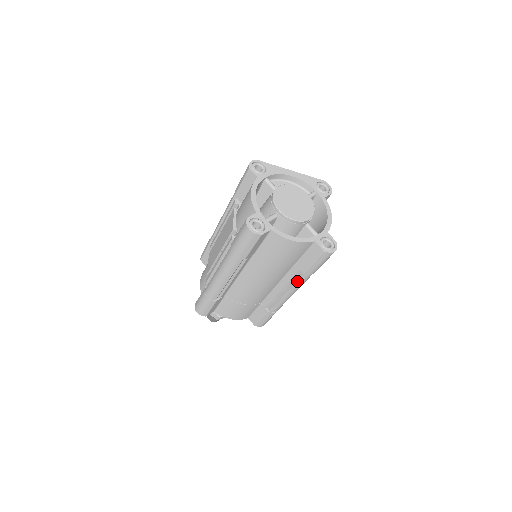
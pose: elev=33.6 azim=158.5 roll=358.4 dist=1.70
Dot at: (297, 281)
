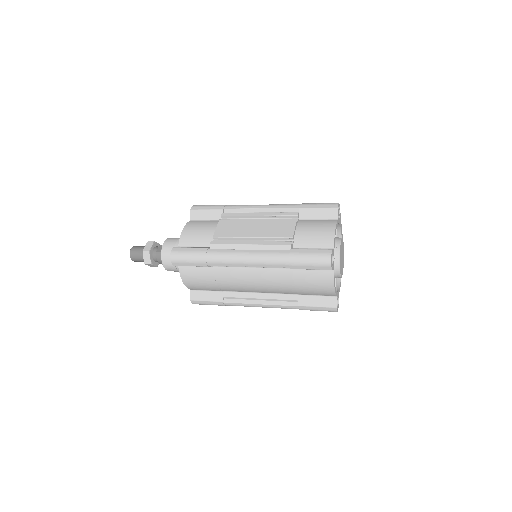
Dot at: (284, 305)
